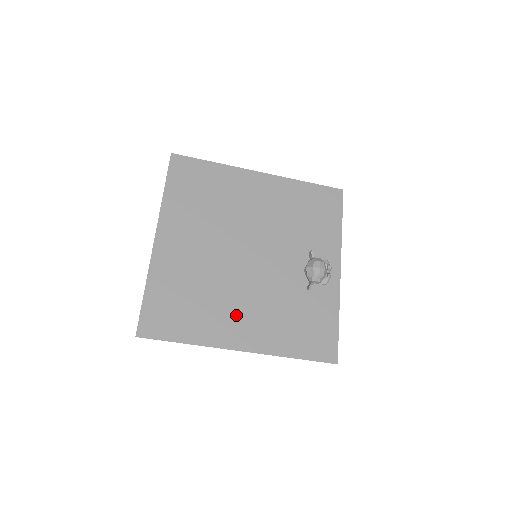
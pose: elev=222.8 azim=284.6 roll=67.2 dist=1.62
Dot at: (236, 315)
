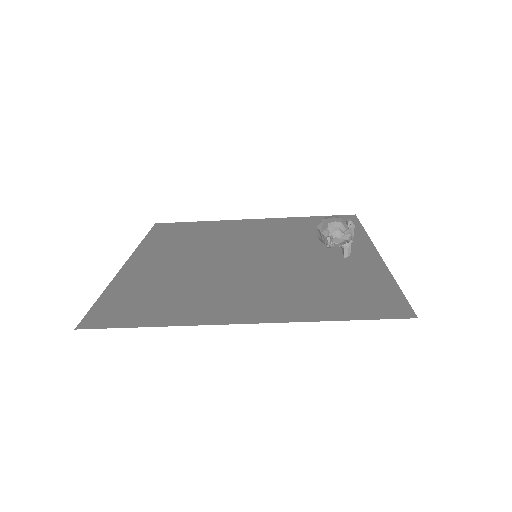
Dot at: (233, 297)
